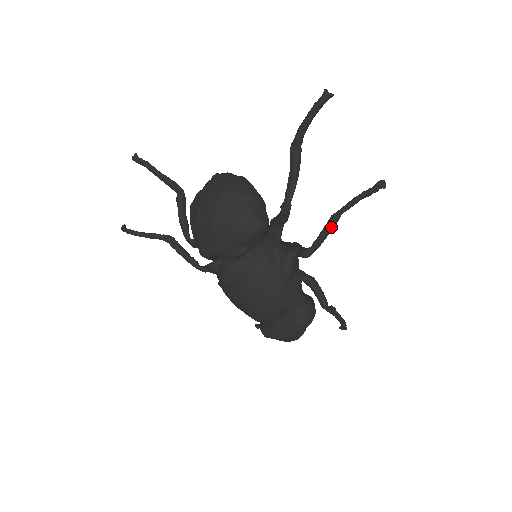
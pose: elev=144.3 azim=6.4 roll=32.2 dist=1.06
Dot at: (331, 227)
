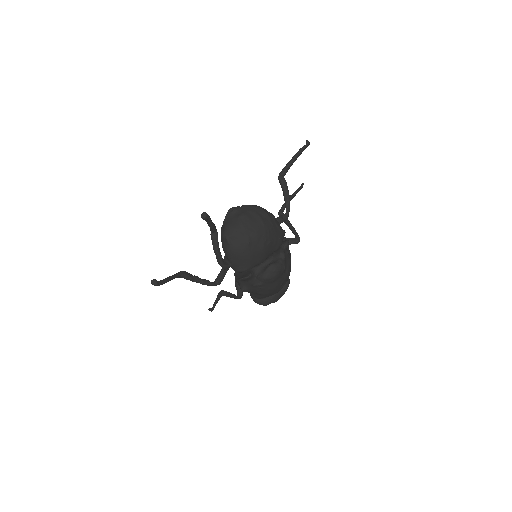
Dot at: (288, 220)
